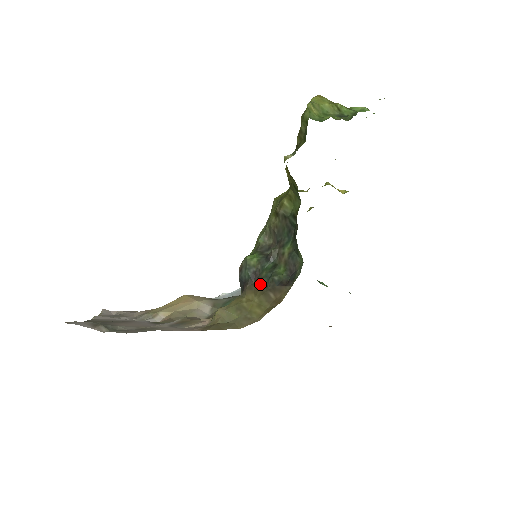
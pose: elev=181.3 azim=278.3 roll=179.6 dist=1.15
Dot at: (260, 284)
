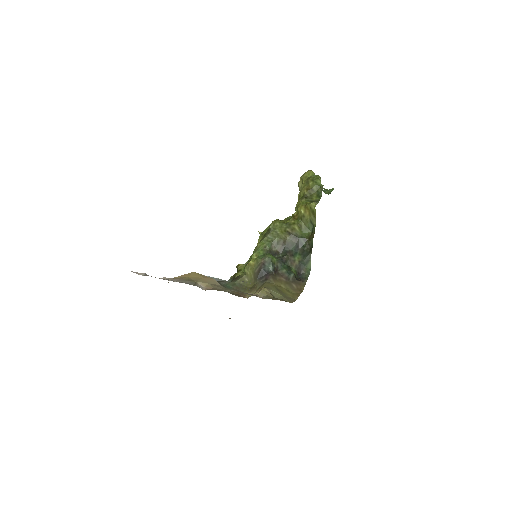
Dot at: (282, 277)
